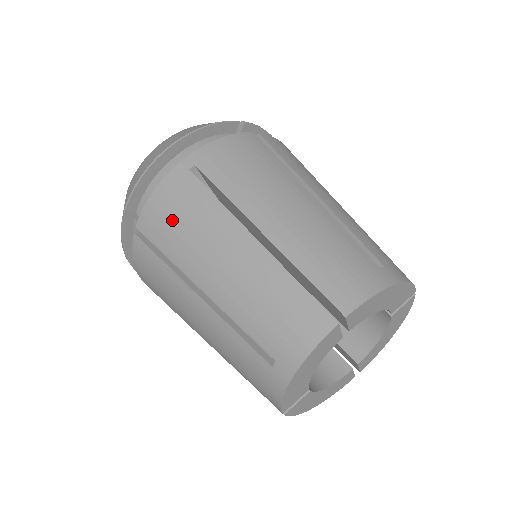
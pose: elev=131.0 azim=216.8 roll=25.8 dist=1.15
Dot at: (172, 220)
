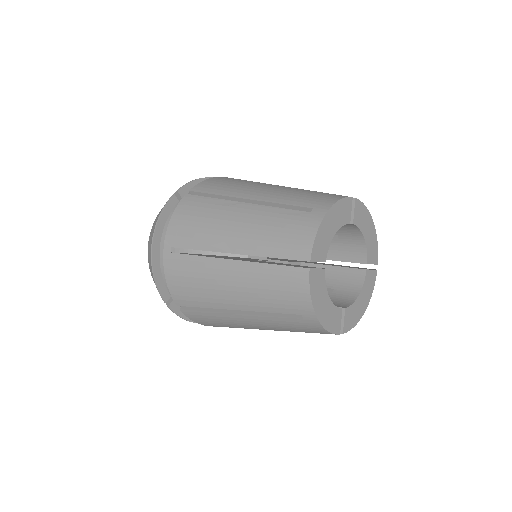
Dot at: (225, 183)
